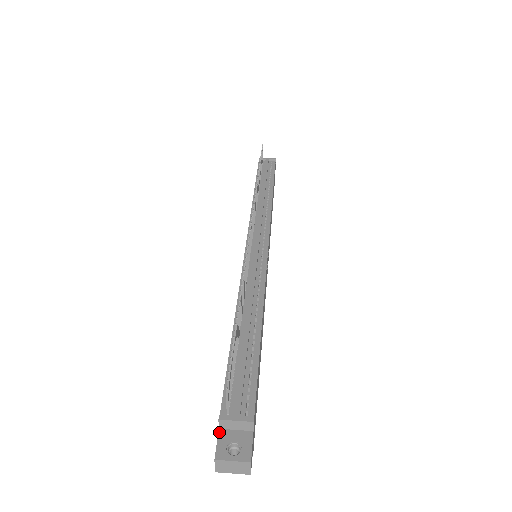
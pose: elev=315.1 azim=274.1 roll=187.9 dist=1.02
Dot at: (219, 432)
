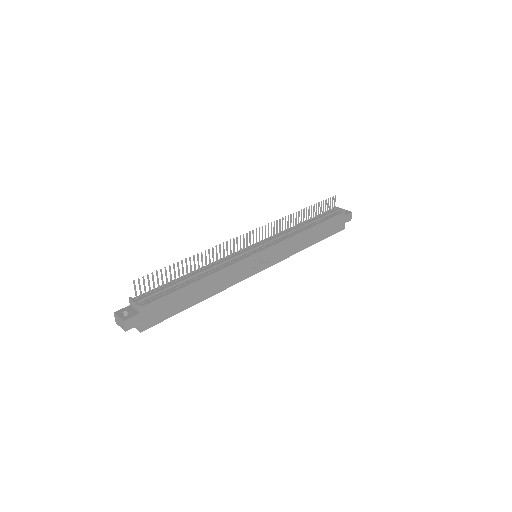
Dot at: (128, 306)
